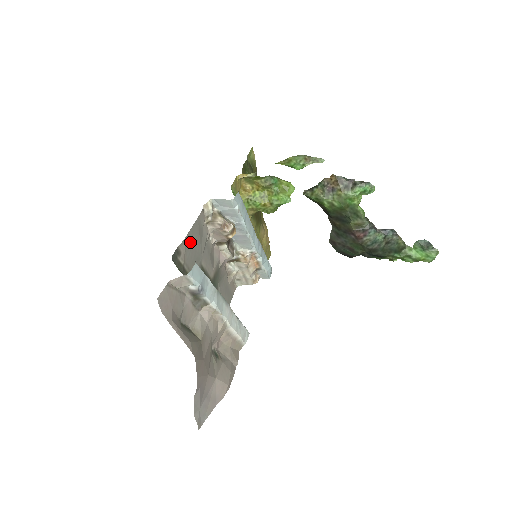
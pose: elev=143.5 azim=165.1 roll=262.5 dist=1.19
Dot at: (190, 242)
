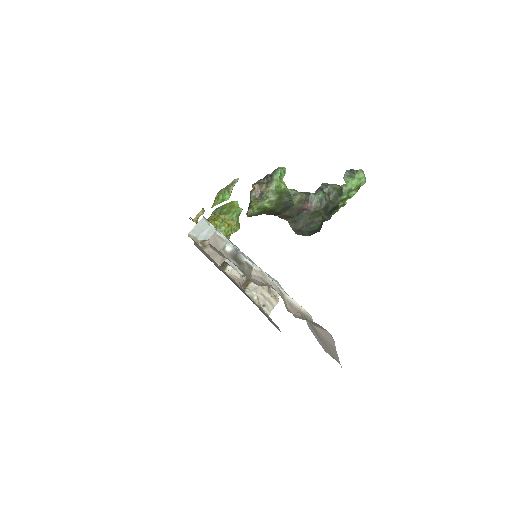
Dot at: occluded
